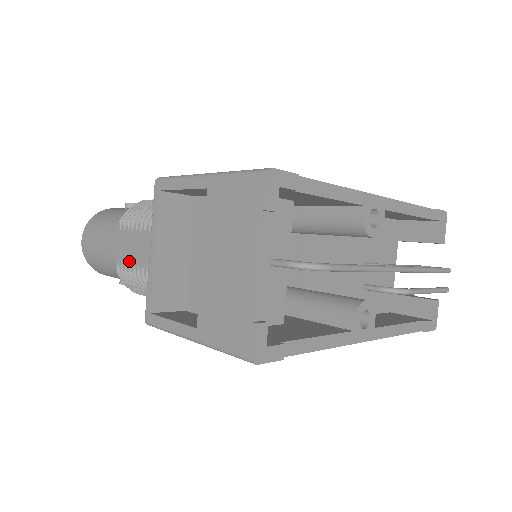
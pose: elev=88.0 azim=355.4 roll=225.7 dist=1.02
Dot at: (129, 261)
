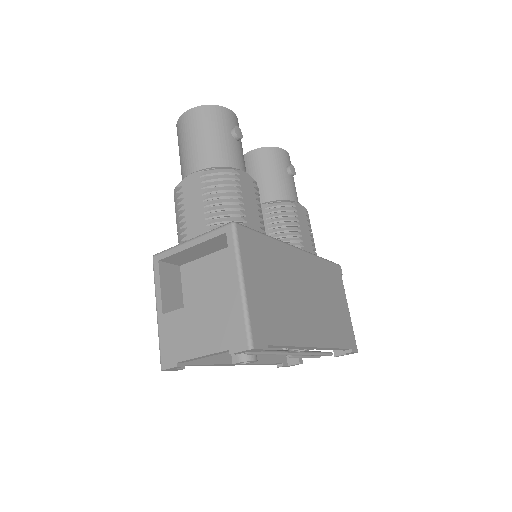
Dot at: (185, 202)
